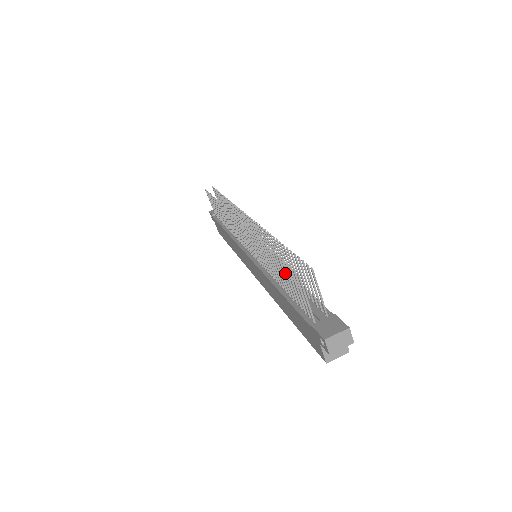
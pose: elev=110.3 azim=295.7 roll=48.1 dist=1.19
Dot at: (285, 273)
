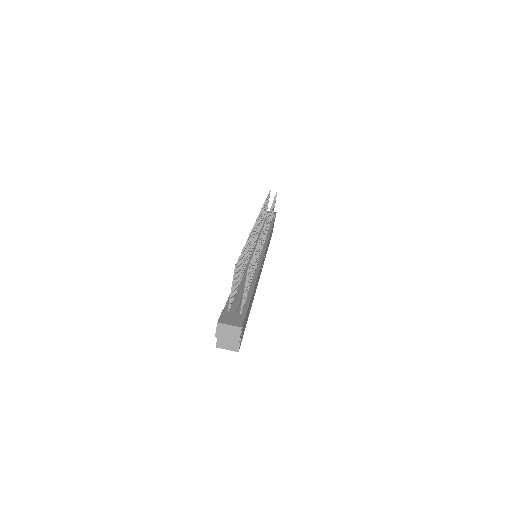
Dot at: occluded
